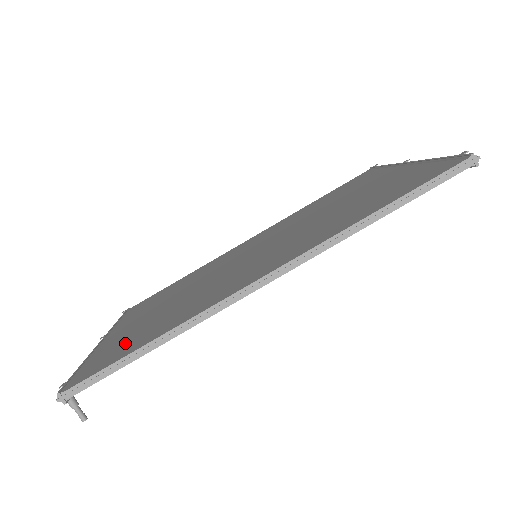
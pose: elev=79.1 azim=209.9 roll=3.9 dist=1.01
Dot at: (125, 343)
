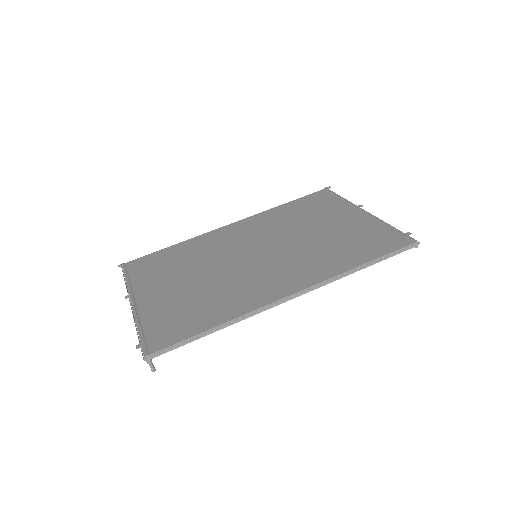
Dot at: (178, 318)
